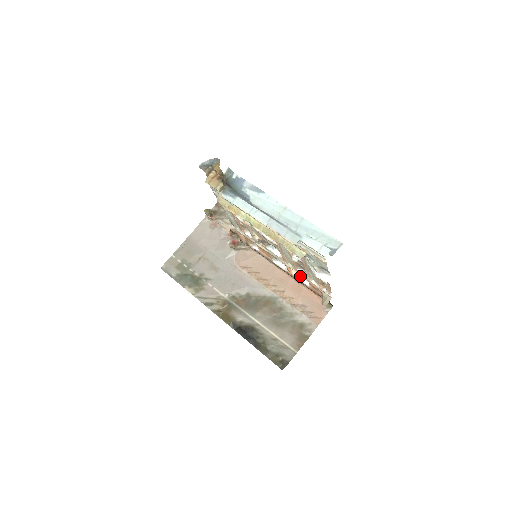
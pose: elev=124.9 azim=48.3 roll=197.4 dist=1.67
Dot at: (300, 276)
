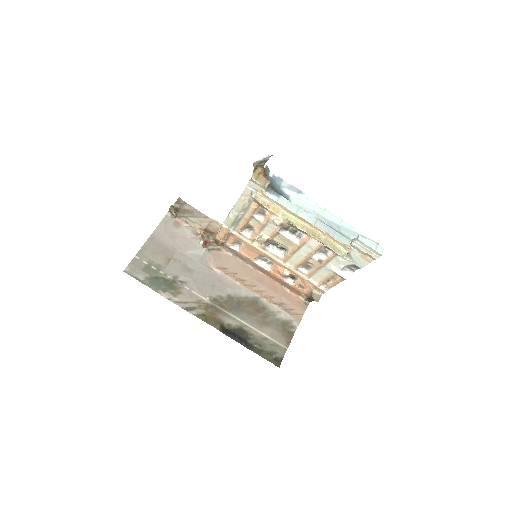
Dot at: occluded
